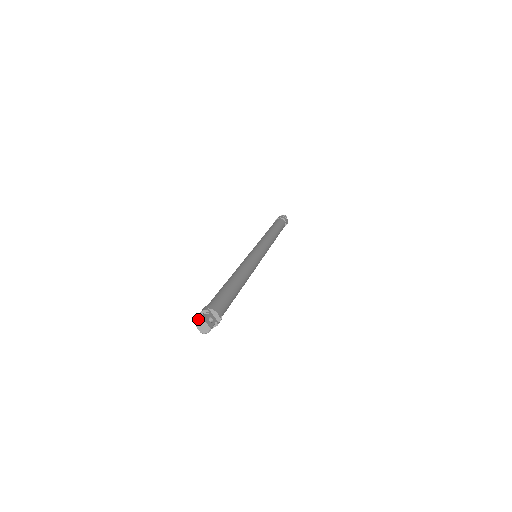
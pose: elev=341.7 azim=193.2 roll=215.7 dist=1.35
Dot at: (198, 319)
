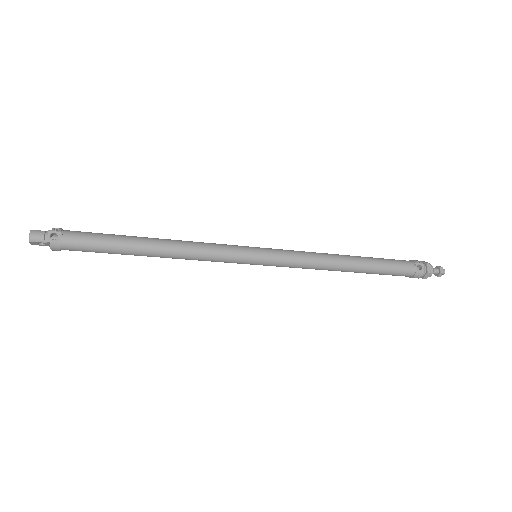
Dot at: occluded
